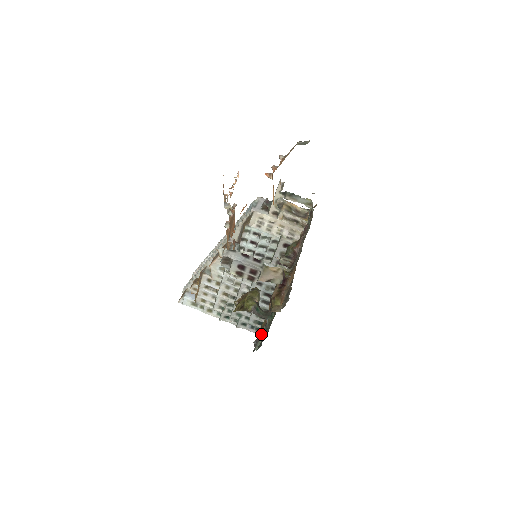
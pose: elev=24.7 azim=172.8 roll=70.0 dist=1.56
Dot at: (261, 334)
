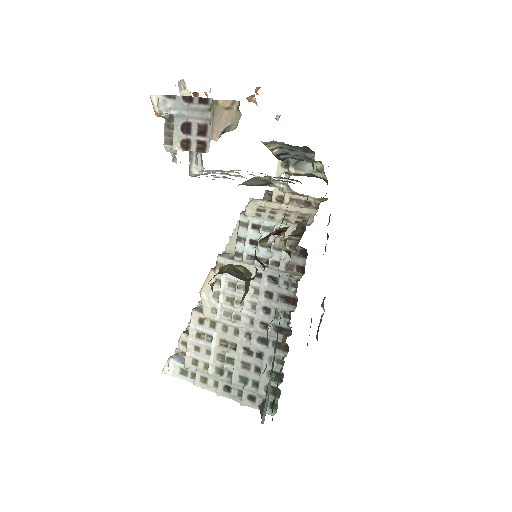
Dot at: (268, 384)
